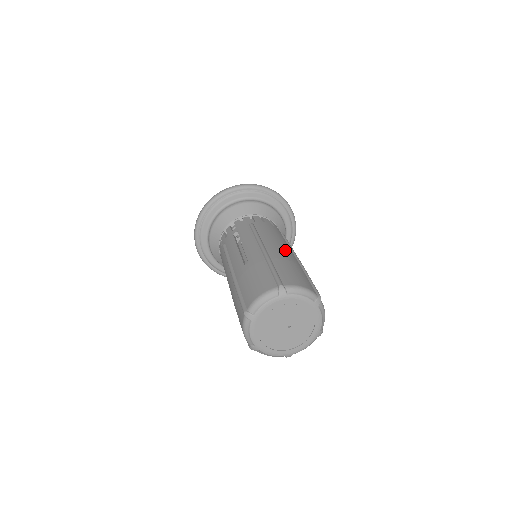
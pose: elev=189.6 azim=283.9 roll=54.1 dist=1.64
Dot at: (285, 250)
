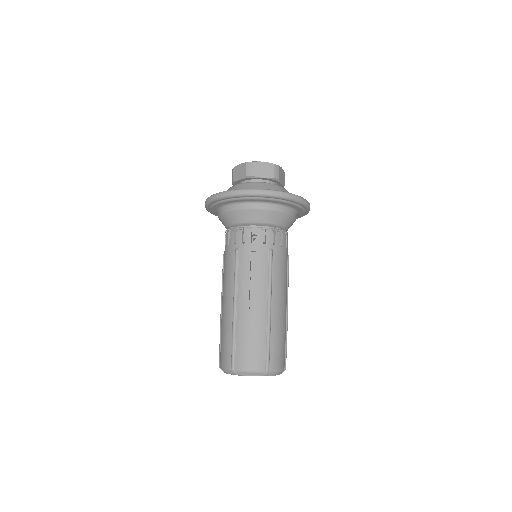
Dot at: (284, 305)
